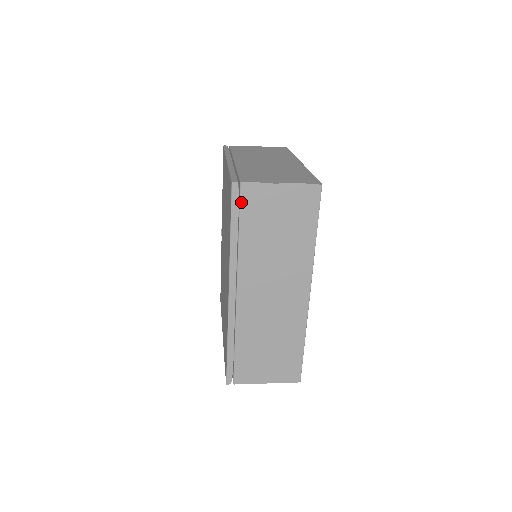
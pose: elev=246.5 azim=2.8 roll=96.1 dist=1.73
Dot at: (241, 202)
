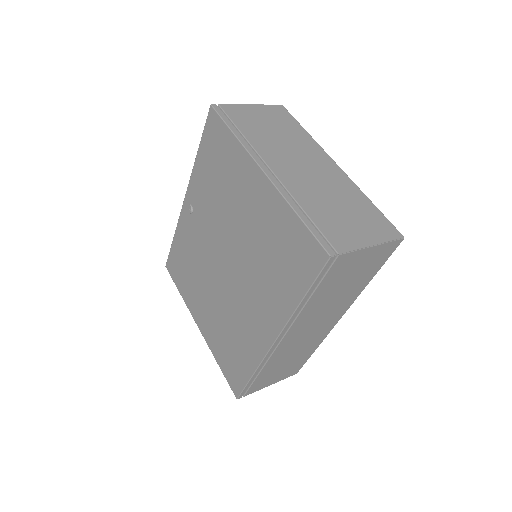
Dot at: (329, 271)
